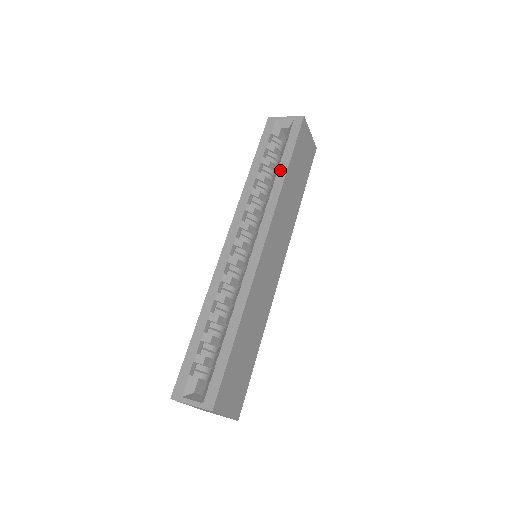
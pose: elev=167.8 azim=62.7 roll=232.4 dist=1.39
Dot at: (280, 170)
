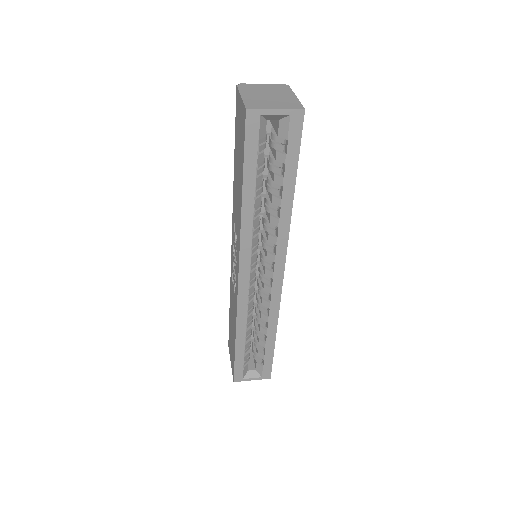
Dot at: (285, 197)
